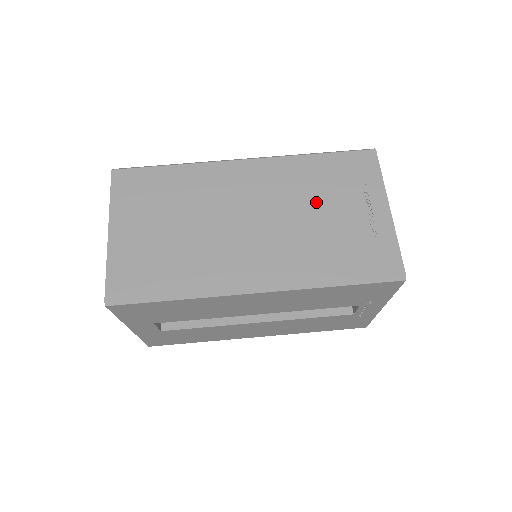
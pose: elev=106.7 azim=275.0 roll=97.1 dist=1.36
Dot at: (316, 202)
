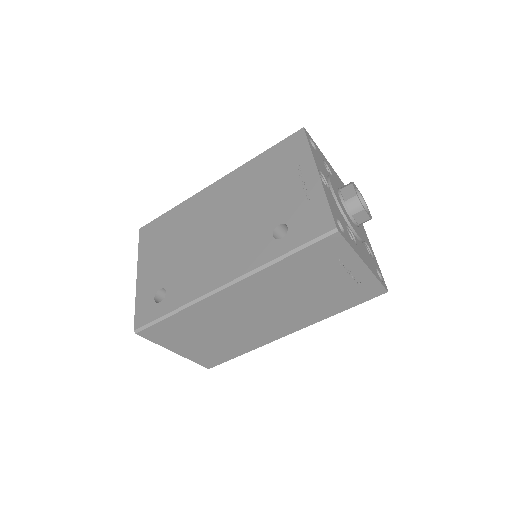
Dot at: (304, 286)
